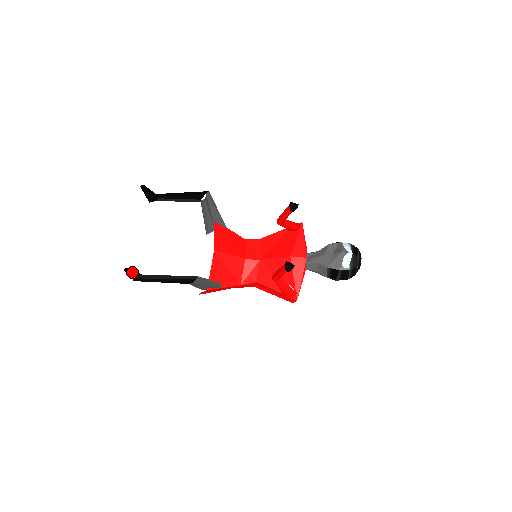
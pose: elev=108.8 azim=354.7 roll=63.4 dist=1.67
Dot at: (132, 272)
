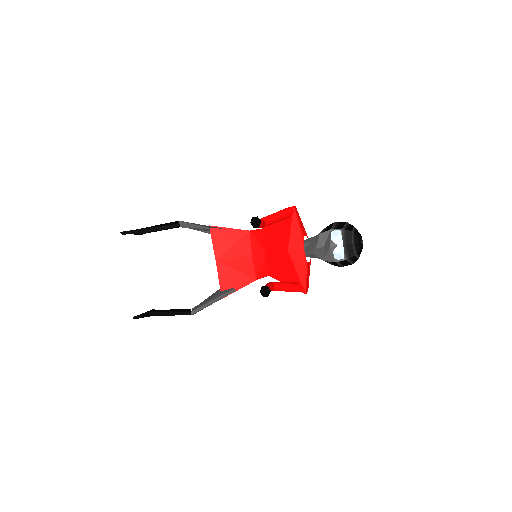
Dot at: (144, 313)
